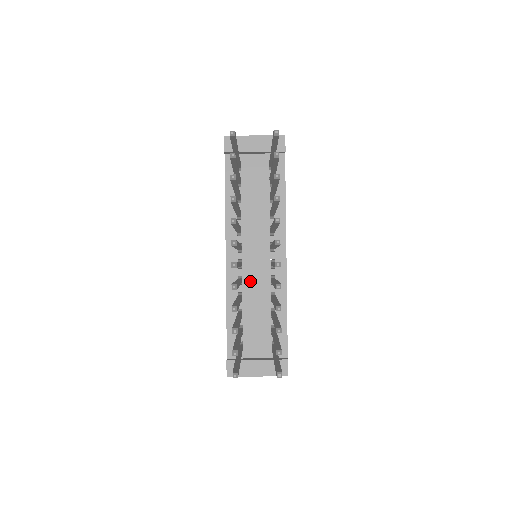
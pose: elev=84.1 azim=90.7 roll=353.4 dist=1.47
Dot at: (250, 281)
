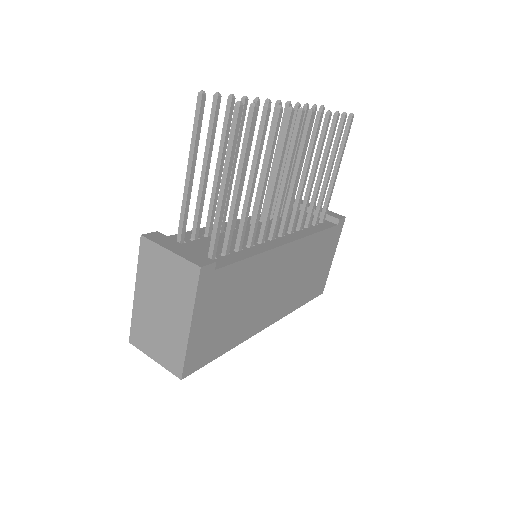
Dot at: occluded
